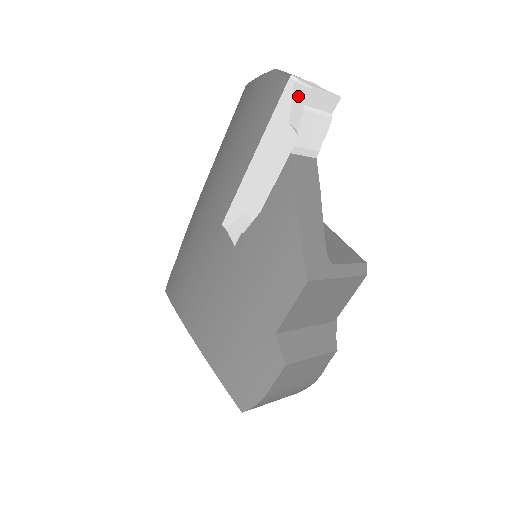
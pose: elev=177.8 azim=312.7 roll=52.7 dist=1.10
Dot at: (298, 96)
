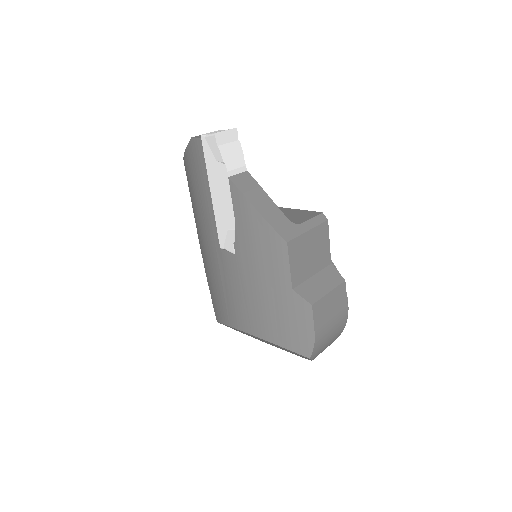
Dot at: (211, 143)
